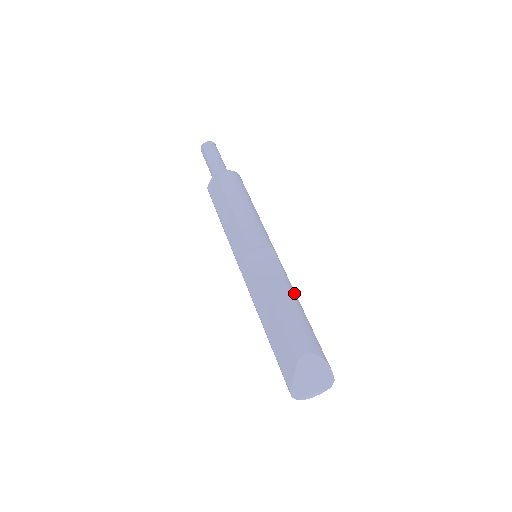
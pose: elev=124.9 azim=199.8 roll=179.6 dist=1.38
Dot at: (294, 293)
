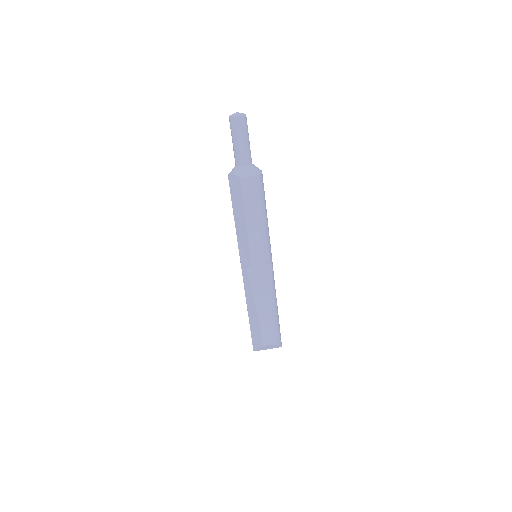
Dot at: (275, 299)
